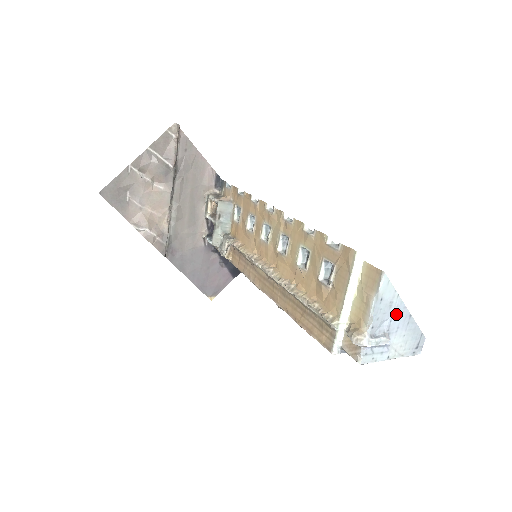
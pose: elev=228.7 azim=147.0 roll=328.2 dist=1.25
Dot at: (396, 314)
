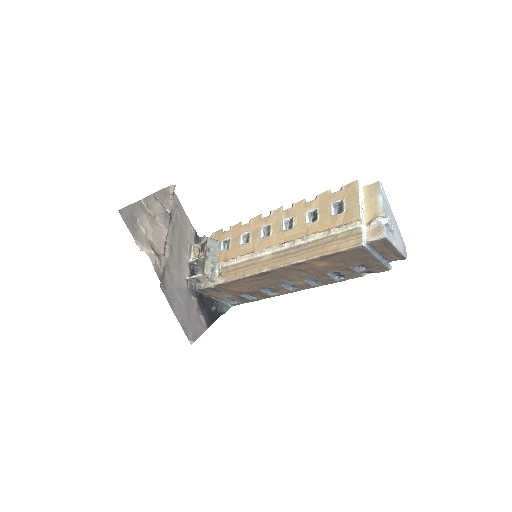
Dot at: (391, 215)
